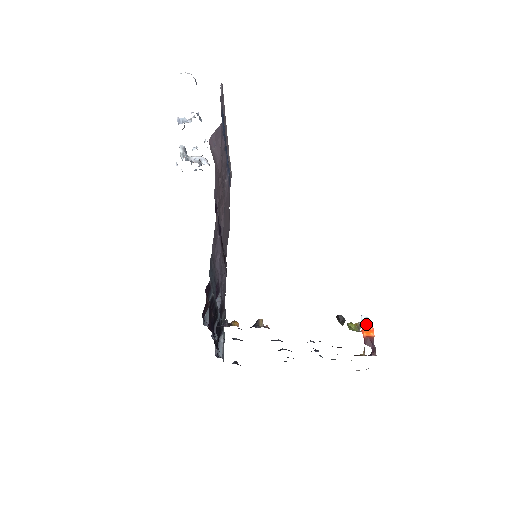
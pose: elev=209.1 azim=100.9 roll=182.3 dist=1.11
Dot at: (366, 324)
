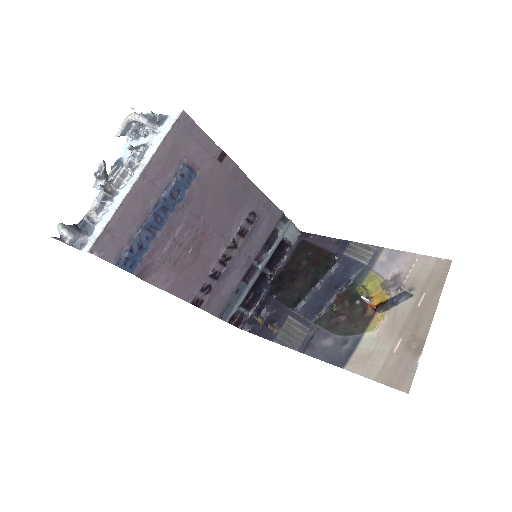
Dot at: (366, 302)
